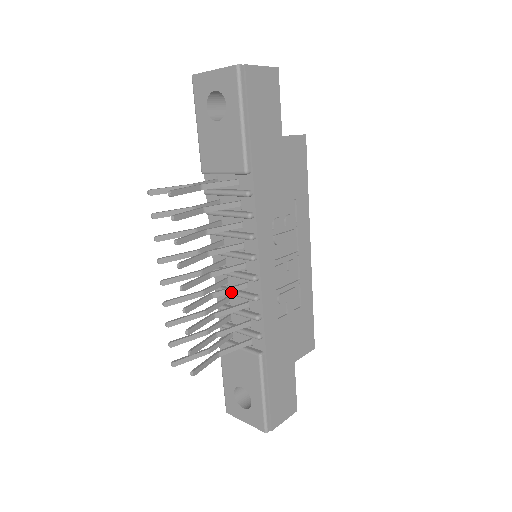
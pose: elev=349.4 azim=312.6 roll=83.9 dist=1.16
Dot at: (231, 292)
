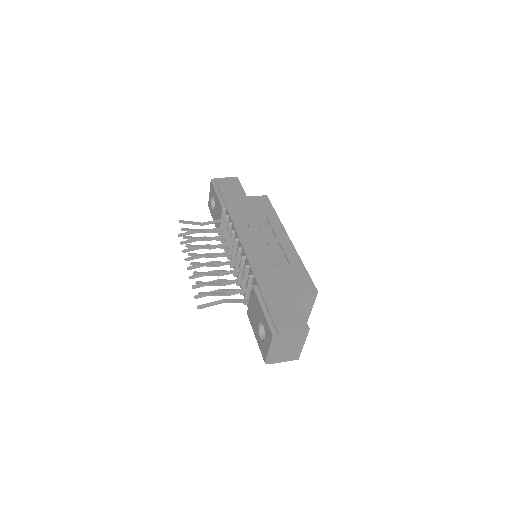
Dot at: (230, 263)
